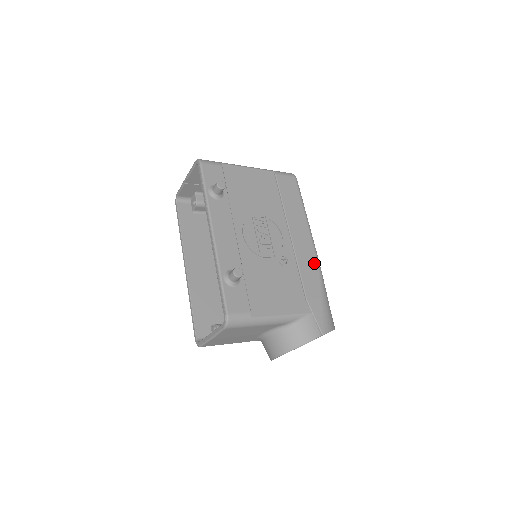
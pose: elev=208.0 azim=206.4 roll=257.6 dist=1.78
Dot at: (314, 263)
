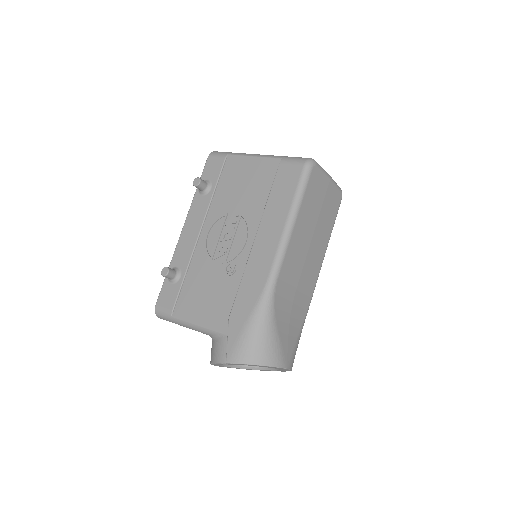
Dot at: (262, 279)
